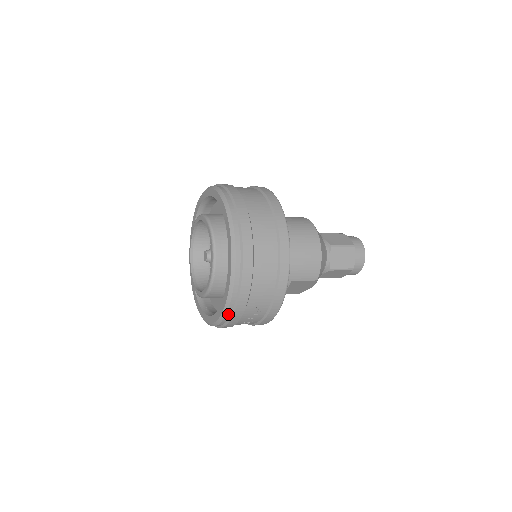
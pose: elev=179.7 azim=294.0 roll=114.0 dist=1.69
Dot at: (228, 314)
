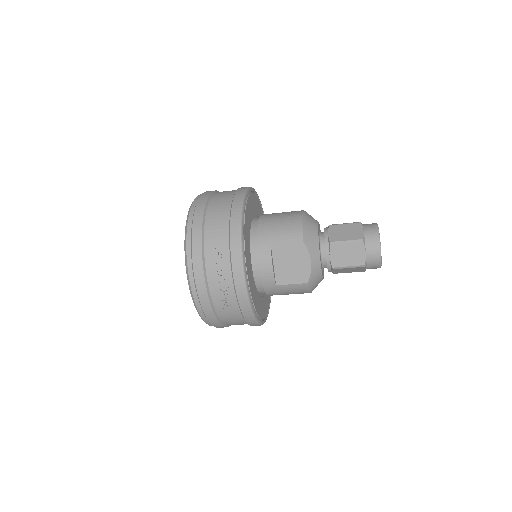
Dot at: (189, 261)
